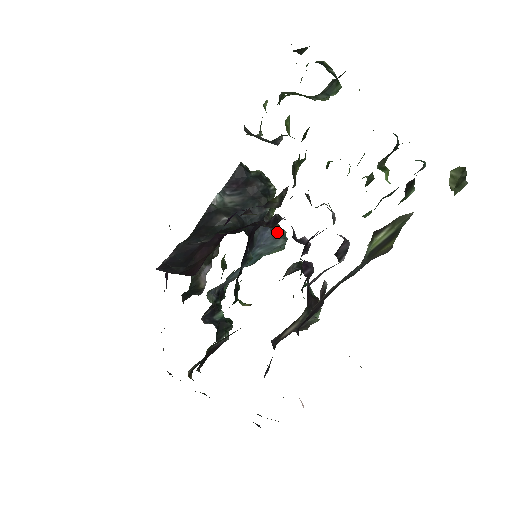
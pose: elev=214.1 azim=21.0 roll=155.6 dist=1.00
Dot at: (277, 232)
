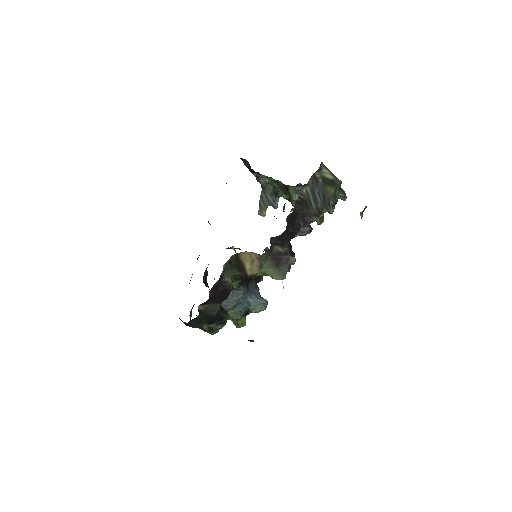
Dot at: occluded
